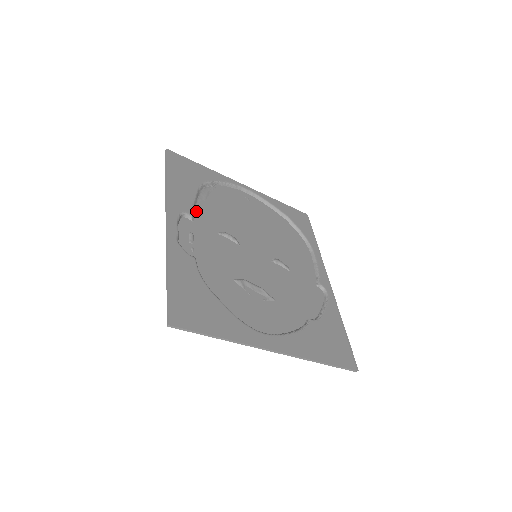
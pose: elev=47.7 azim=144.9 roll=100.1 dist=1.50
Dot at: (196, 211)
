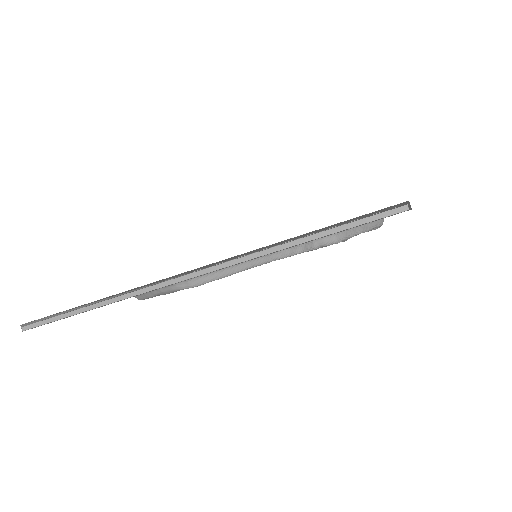
Dot at: occluded
